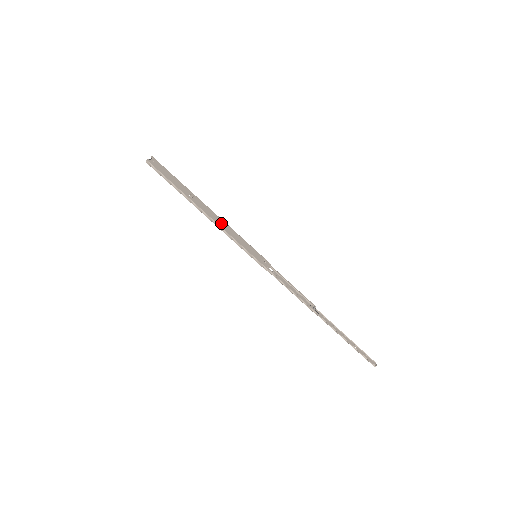
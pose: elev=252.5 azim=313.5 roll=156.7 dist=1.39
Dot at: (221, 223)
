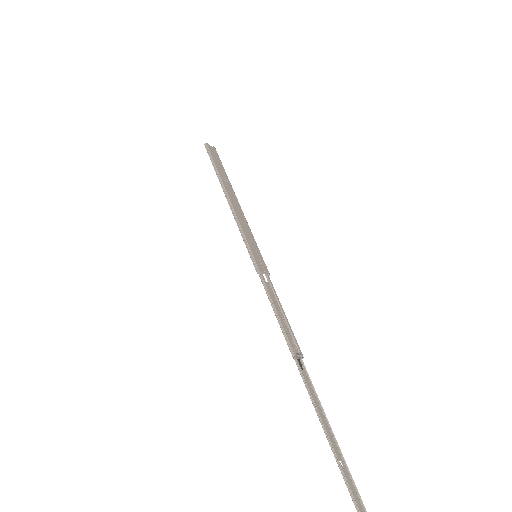
Dot at: (238, 210)
